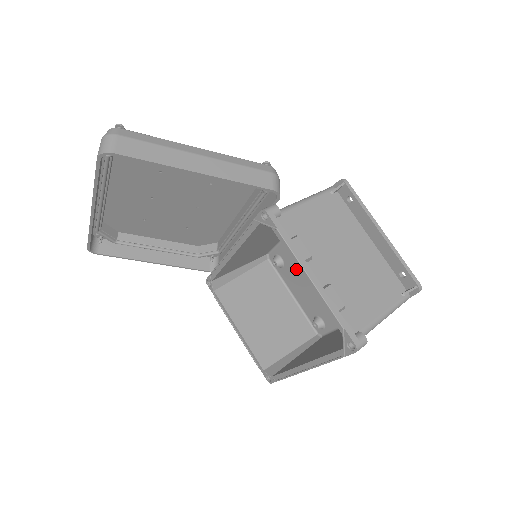
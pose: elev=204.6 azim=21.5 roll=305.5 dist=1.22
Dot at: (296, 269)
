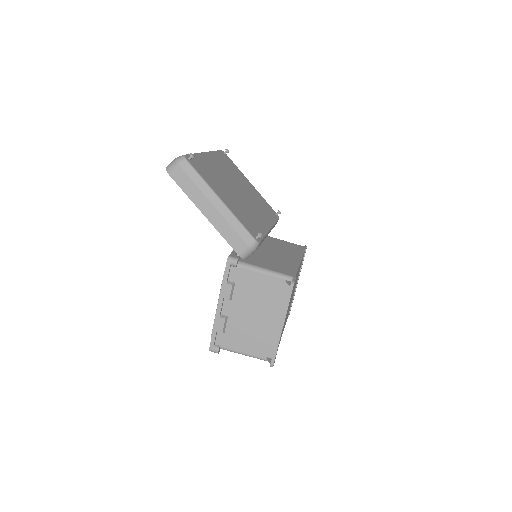
Dot at: occluded
